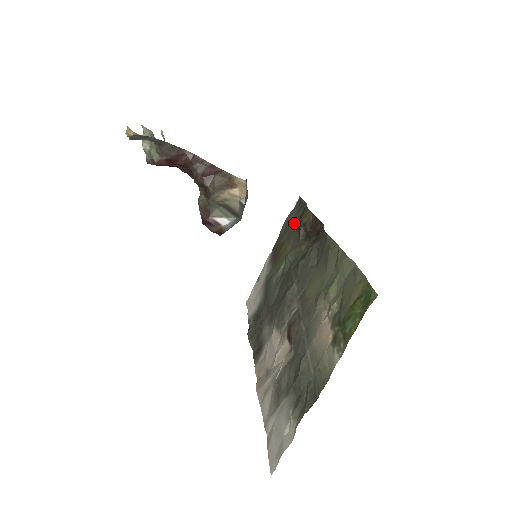
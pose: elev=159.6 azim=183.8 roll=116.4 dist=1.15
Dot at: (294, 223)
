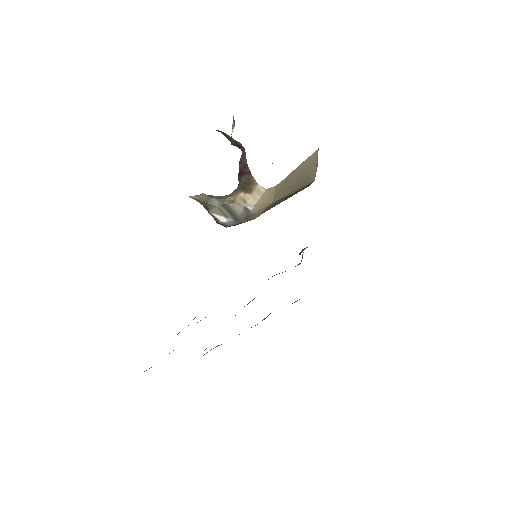
Dot at: occluded
